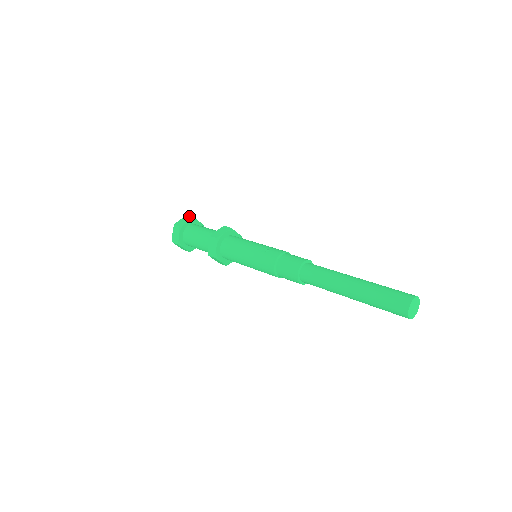
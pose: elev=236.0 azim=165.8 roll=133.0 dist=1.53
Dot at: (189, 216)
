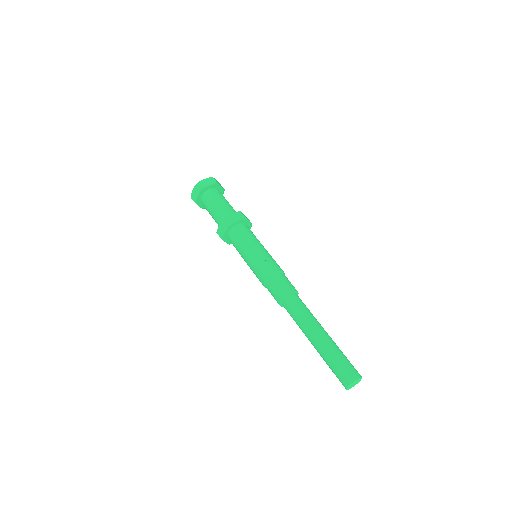
Dot at: (214, 179)
